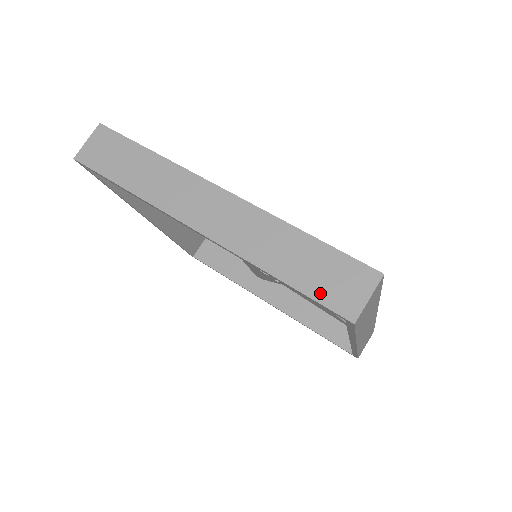
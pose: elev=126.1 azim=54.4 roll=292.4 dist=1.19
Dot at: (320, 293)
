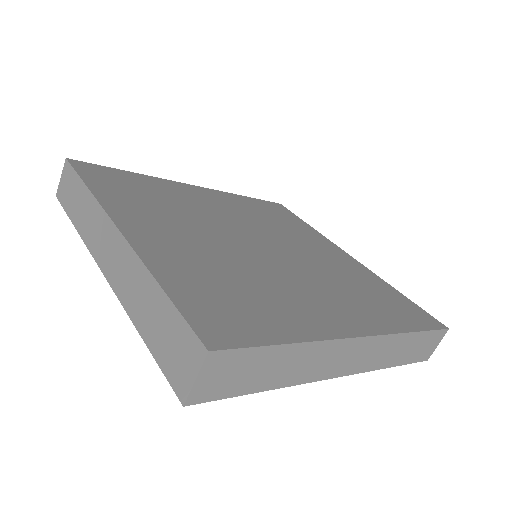
Dot at: (164, 361)
